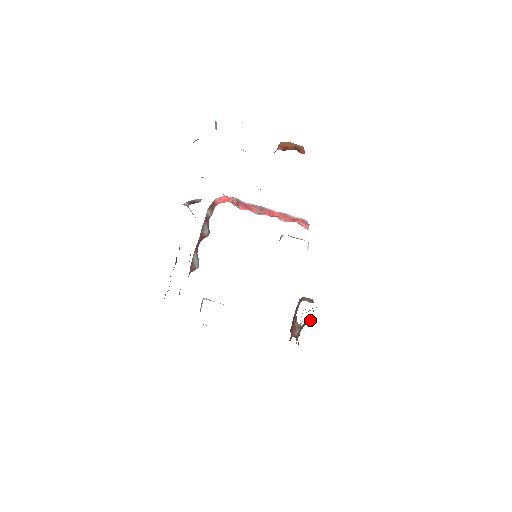
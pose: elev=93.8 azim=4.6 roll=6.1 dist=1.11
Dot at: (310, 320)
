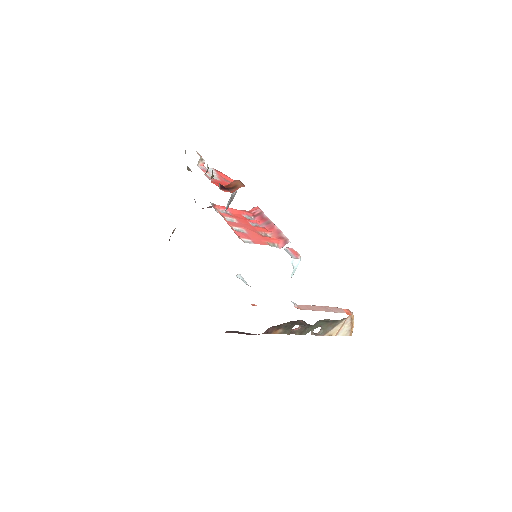
Dot at: (305, 323)
